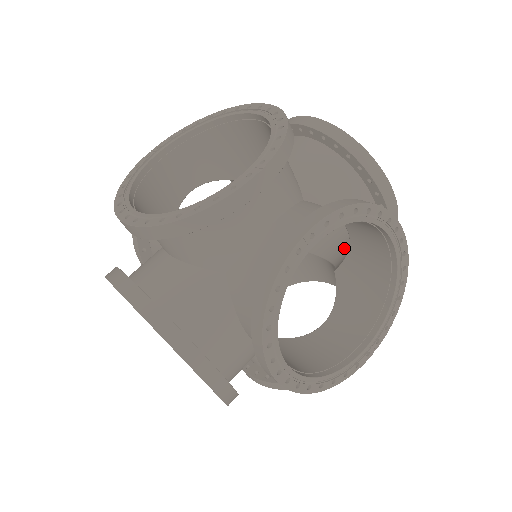
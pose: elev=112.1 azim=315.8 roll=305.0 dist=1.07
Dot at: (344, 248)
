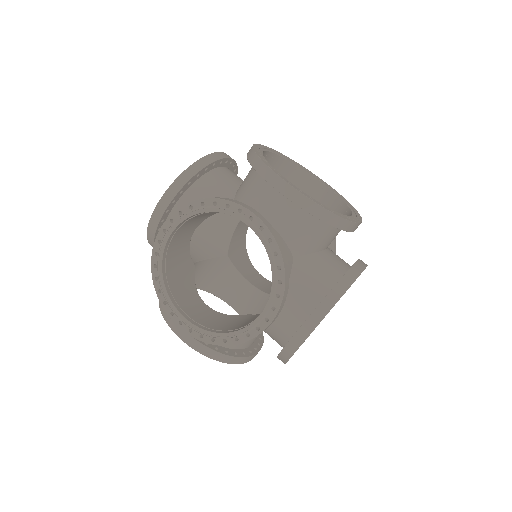
Dot at: occluded
